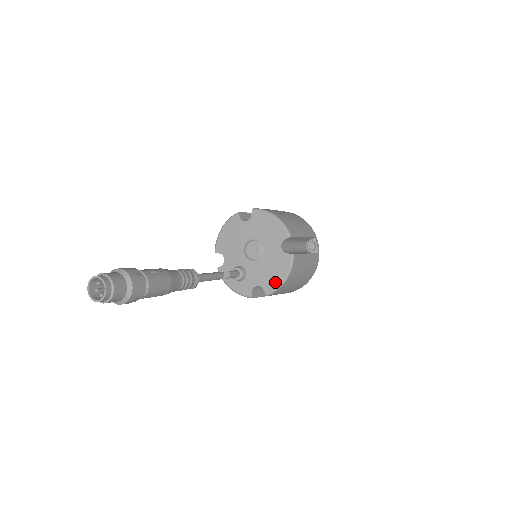
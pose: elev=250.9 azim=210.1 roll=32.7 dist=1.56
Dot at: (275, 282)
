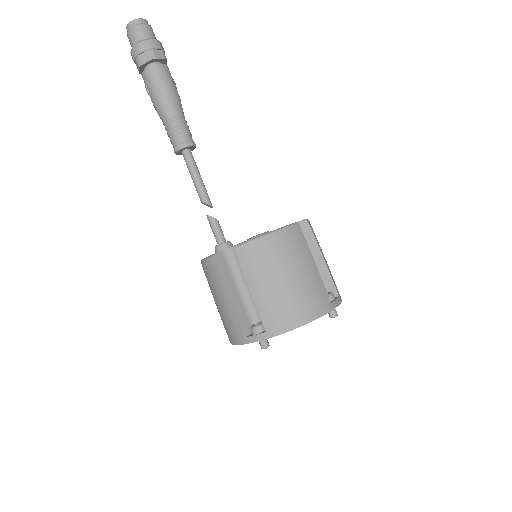
Dot at: occluded
